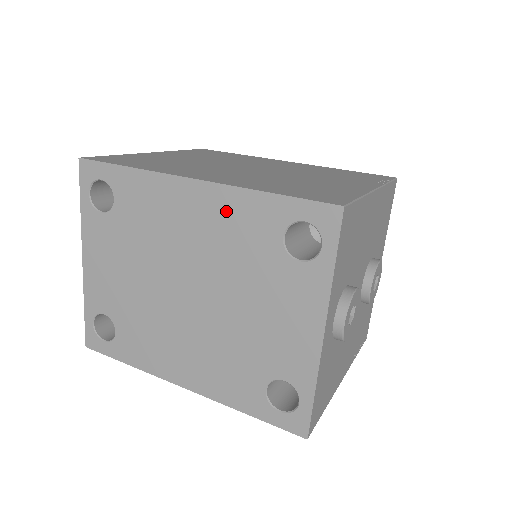
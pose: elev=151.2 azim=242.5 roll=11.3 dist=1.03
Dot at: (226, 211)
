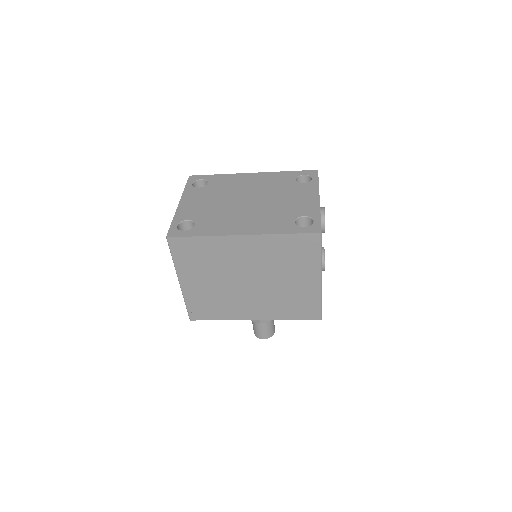
Dot at: (269, 177)
